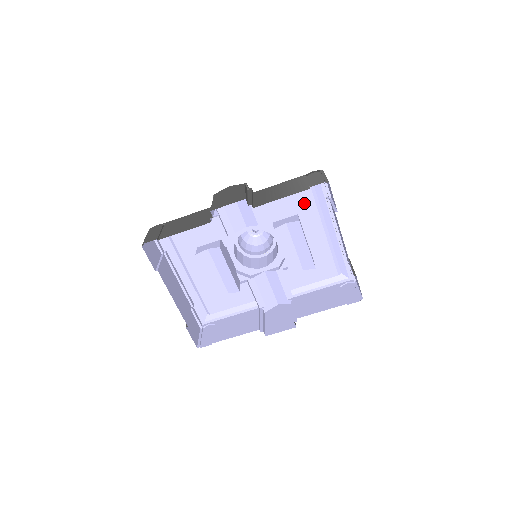
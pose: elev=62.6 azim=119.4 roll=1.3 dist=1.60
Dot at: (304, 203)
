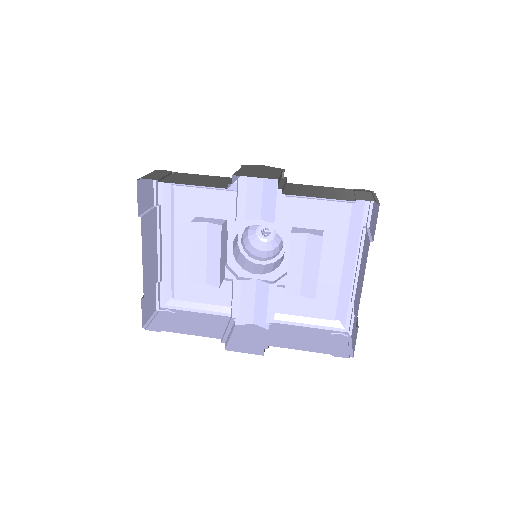
Dot at: (336, 221)
